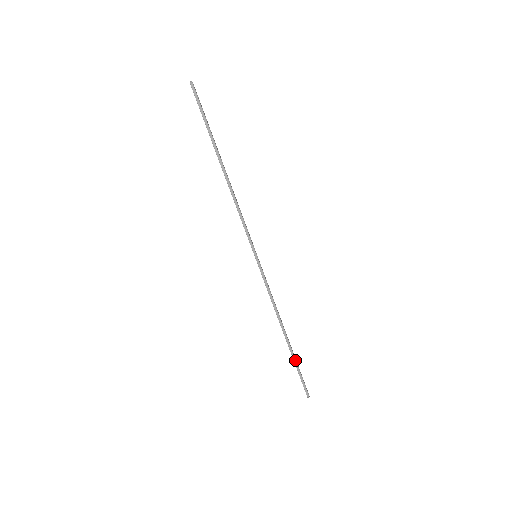
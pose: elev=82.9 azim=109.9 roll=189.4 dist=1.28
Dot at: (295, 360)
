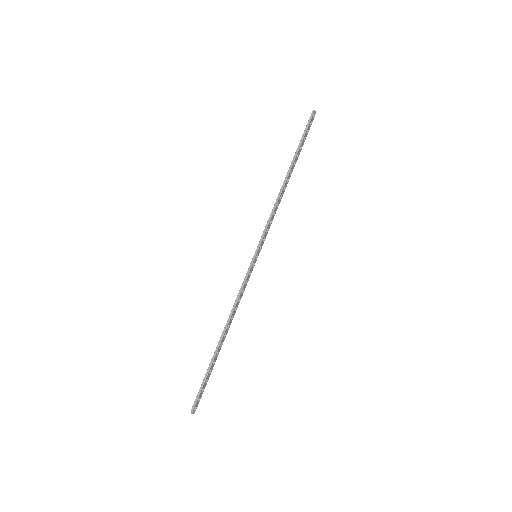
Dot at: (211, 366)
